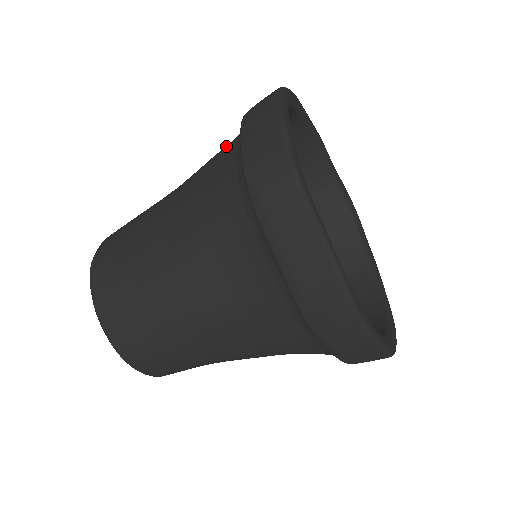
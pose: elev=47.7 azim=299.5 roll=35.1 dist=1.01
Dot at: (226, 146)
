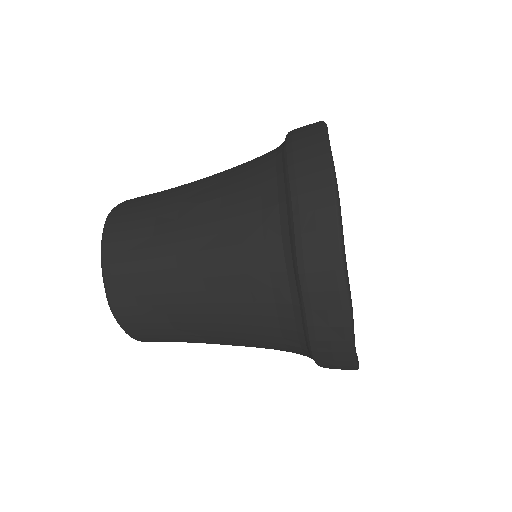
Dot at: (263, 247)
